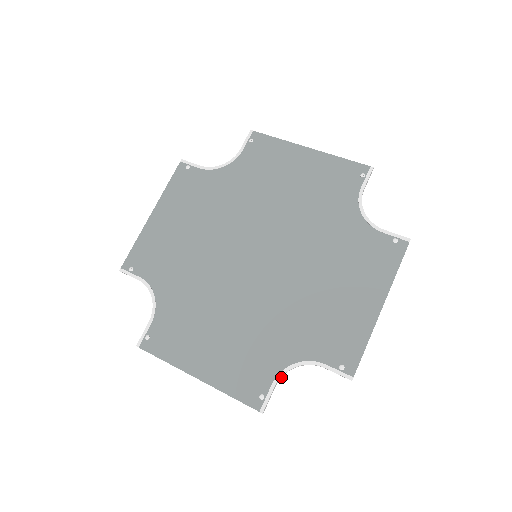
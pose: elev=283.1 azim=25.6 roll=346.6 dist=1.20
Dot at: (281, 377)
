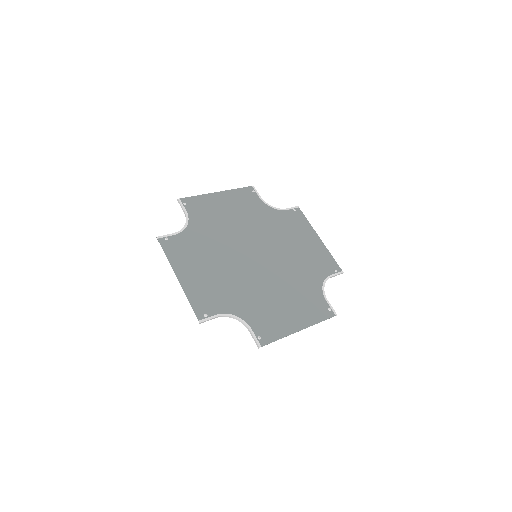
Dot at: (223, 316)
